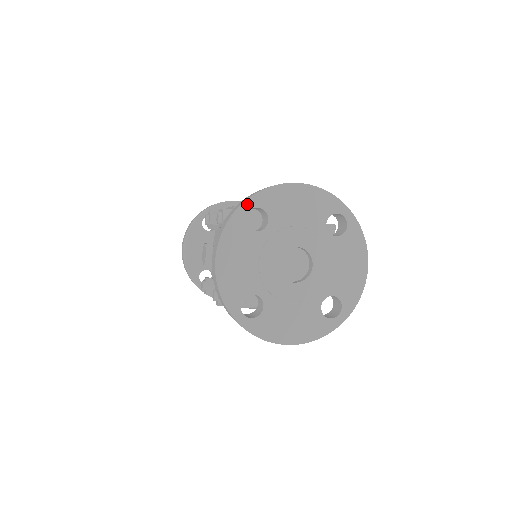
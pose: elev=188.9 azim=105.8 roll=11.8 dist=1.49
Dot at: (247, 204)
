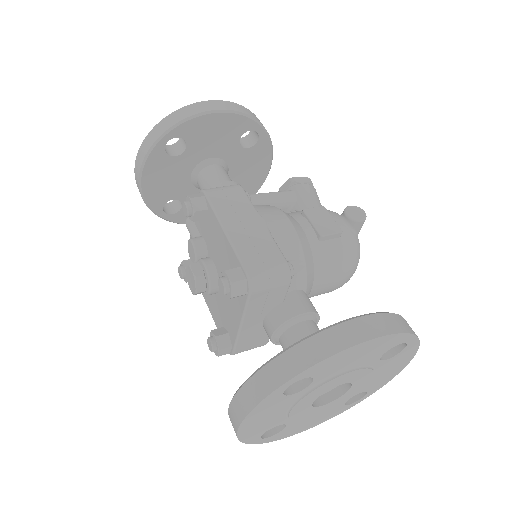
Dot at: (290, 382)
